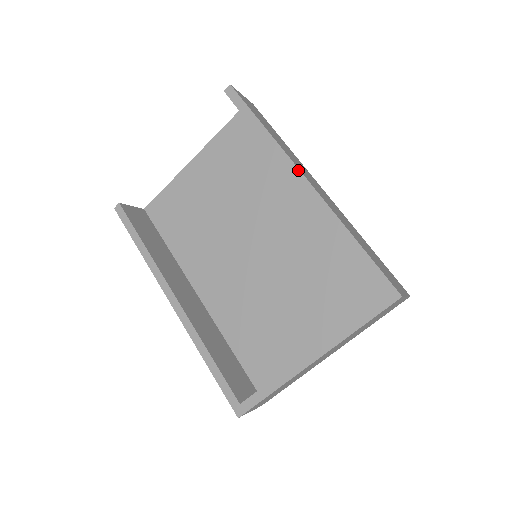
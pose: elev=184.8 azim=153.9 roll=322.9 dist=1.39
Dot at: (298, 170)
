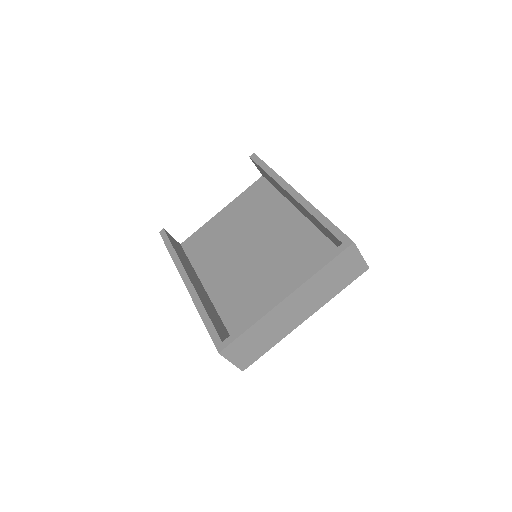
Dot at: (290, 186)
